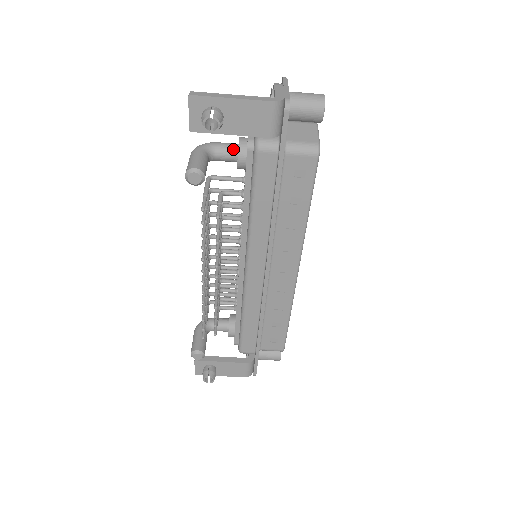
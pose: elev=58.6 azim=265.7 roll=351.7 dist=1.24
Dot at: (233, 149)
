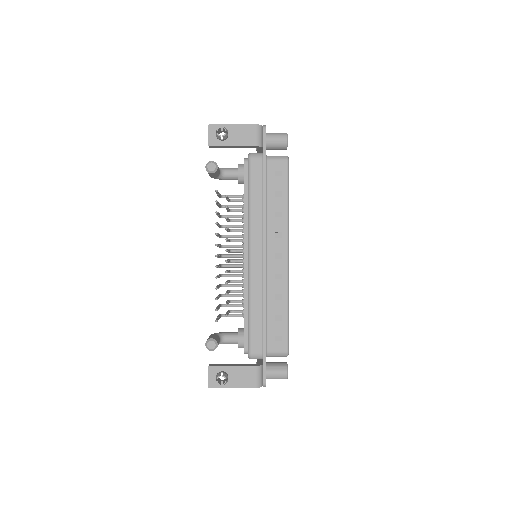
Dot at: (235, 169)
